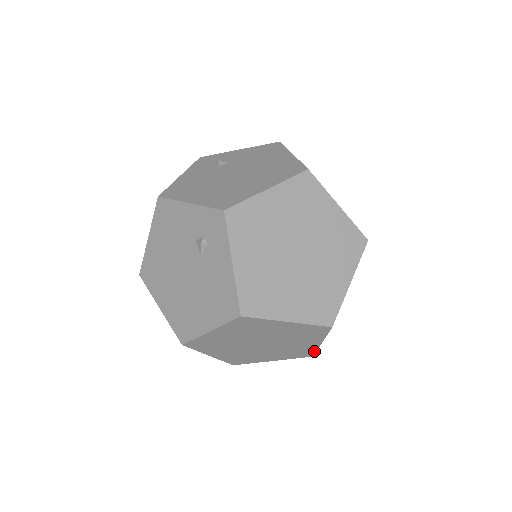
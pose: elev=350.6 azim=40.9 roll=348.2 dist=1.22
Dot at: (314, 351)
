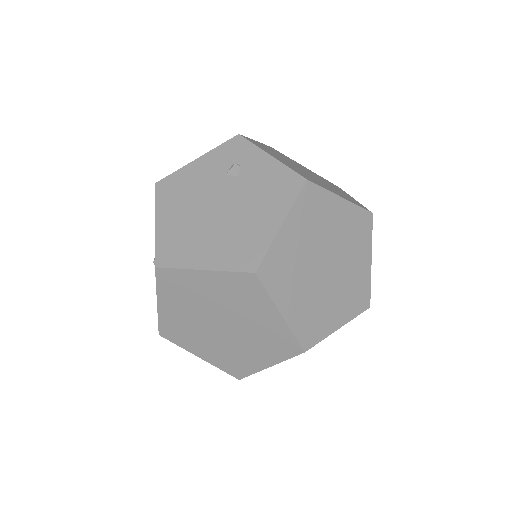
Dot at: occluded
